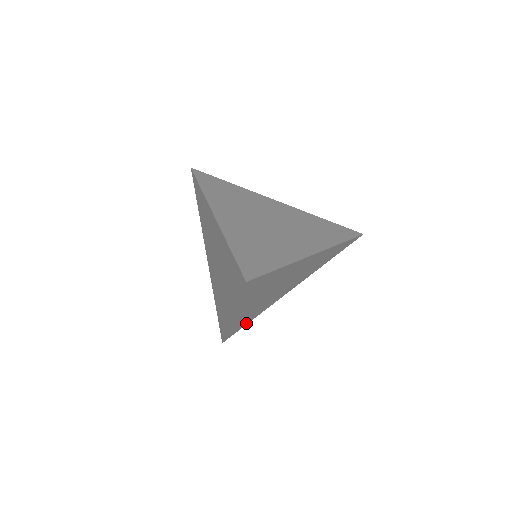
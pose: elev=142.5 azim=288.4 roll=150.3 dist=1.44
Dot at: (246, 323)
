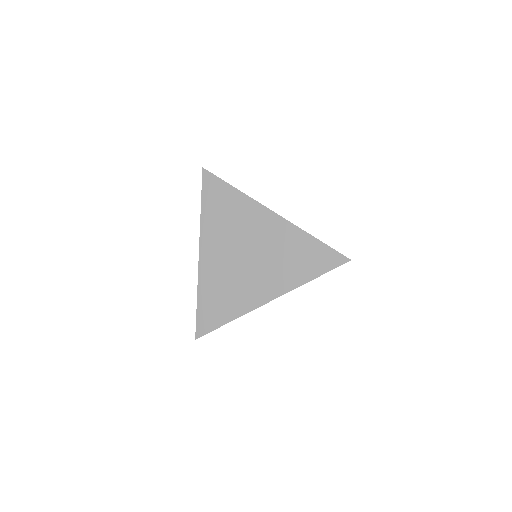
Dot at: (221, 320)
